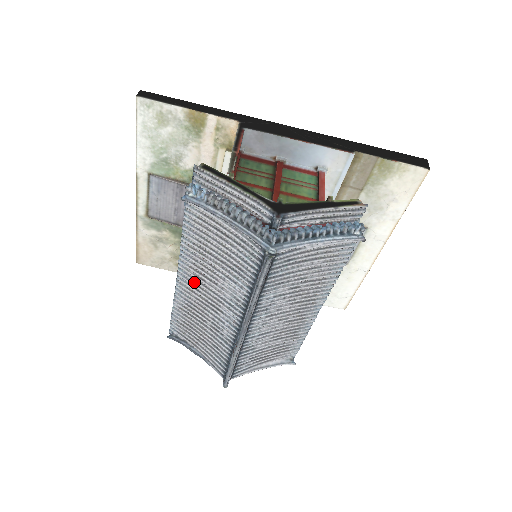
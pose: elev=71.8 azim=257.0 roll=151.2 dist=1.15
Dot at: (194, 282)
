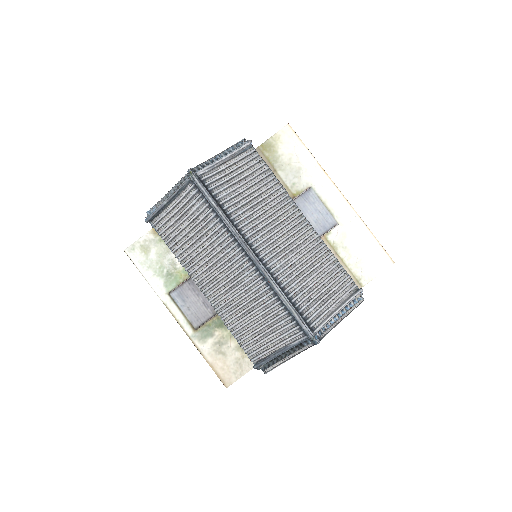
Dot at: (212, 282)
